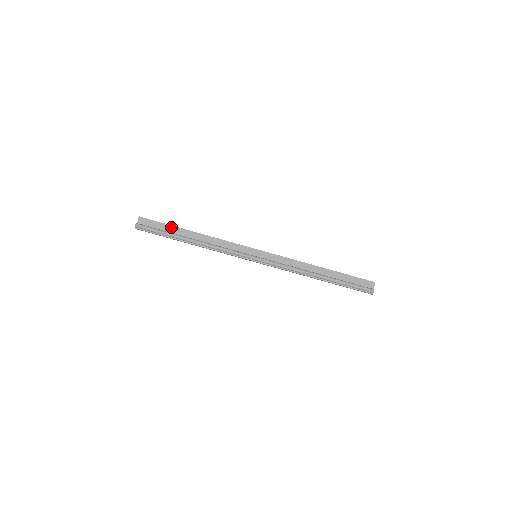
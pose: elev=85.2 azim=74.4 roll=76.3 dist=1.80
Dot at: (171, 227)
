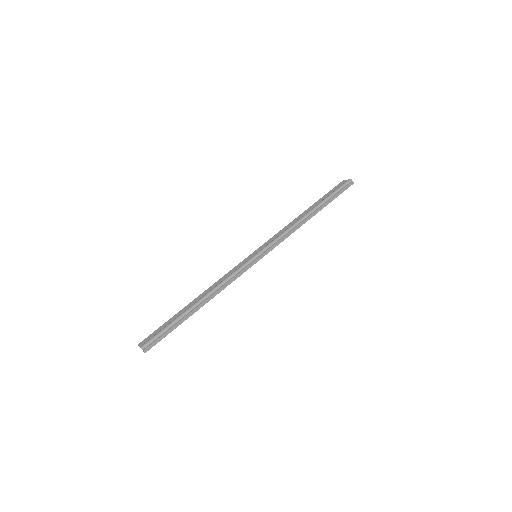
Dot at: (172, 319)
